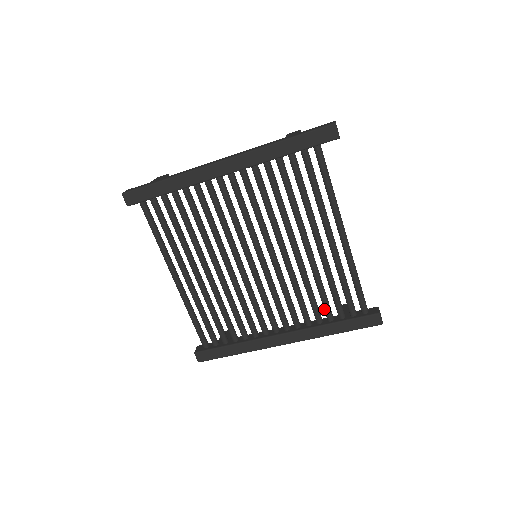
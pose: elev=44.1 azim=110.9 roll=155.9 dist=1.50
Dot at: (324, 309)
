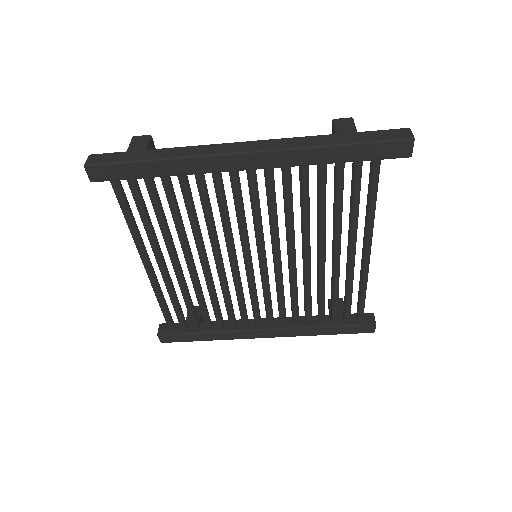
Dot at: (318, 312)
